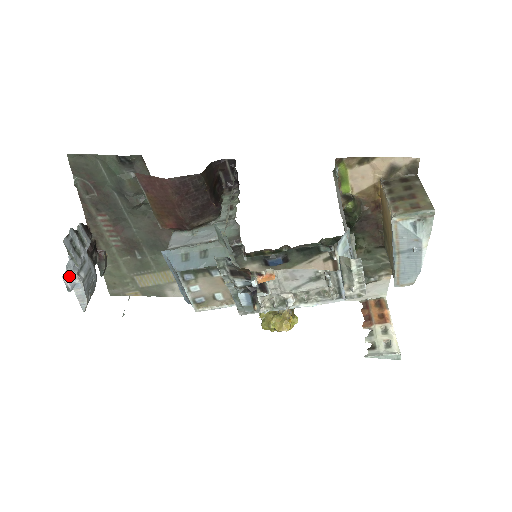
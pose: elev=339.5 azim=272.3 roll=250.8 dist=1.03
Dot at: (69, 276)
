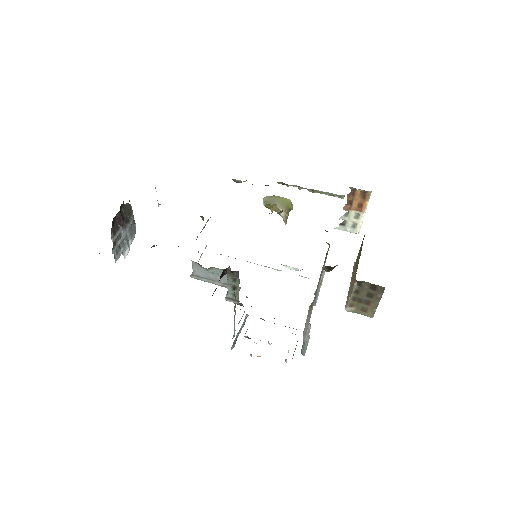
Dot at: (125, 251)
